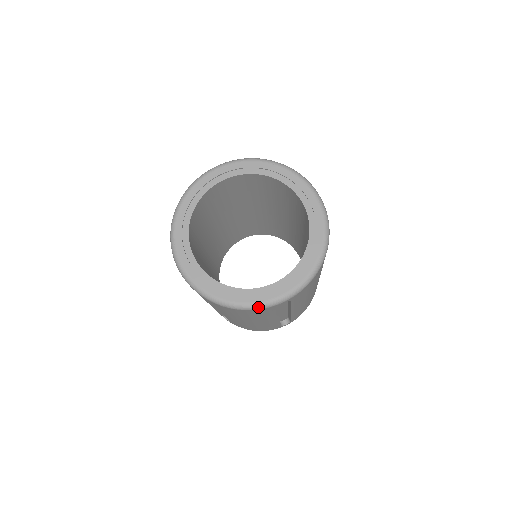
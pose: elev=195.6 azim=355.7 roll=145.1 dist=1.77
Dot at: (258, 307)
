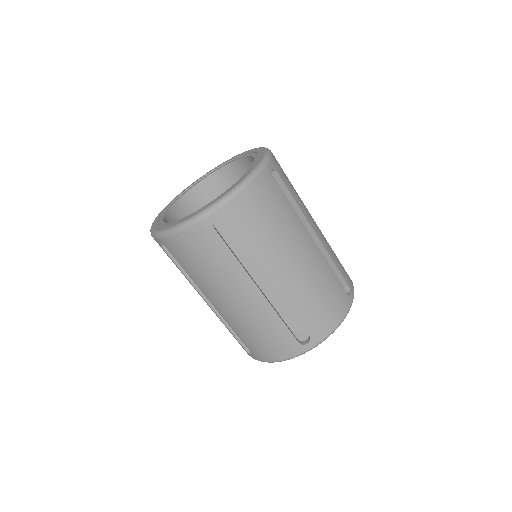
Dot at: (189, 222)
